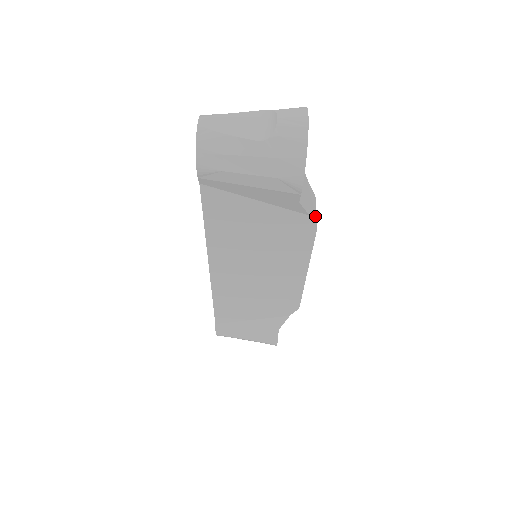
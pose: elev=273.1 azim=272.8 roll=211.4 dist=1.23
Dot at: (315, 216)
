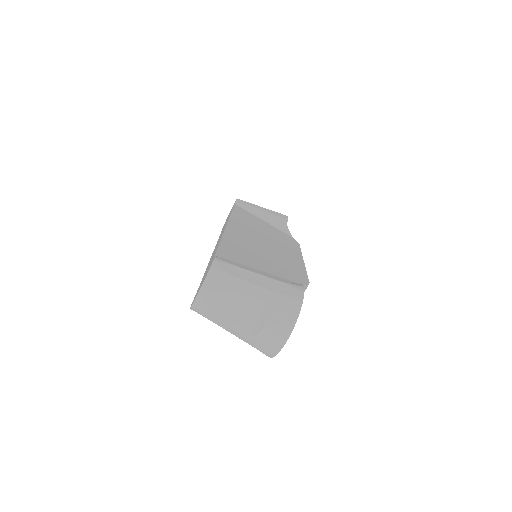
Dot at: occluded
